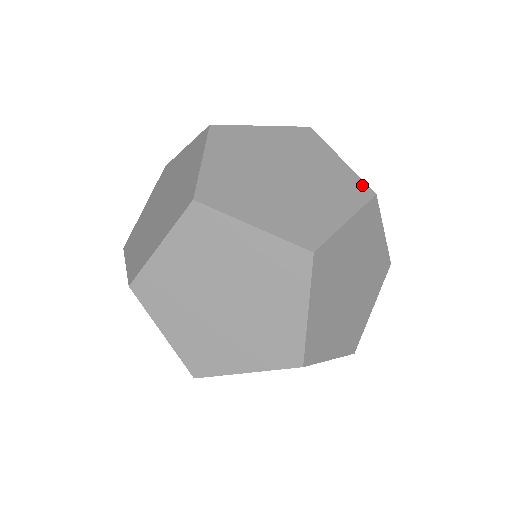
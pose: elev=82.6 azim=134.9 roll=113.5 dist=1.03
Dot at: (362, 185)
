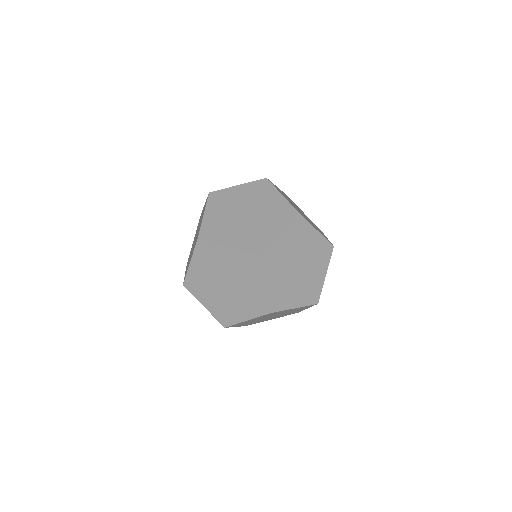
Dot at: (318, 295)
